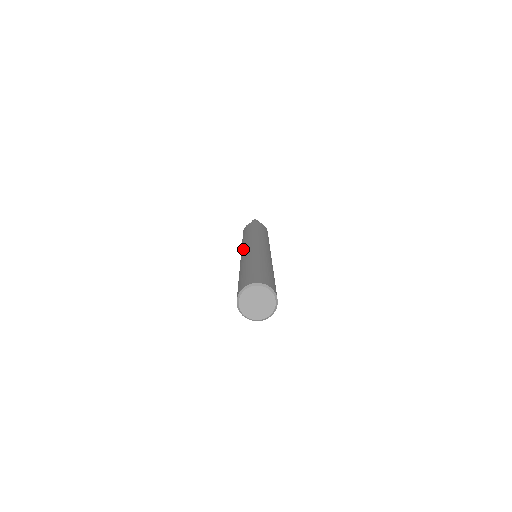
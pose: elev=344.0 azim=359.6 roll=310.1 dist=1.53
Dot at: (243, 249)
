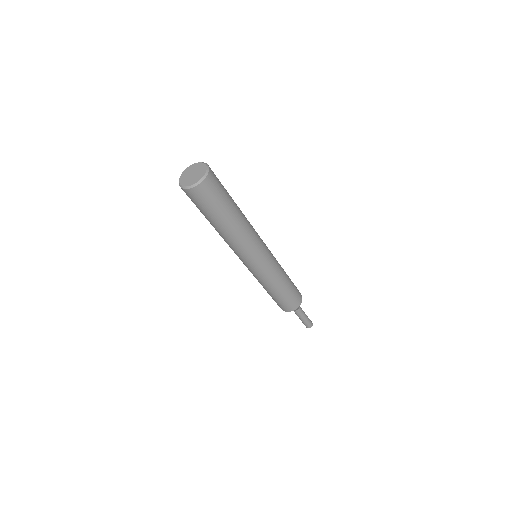
Dot at: occluded
